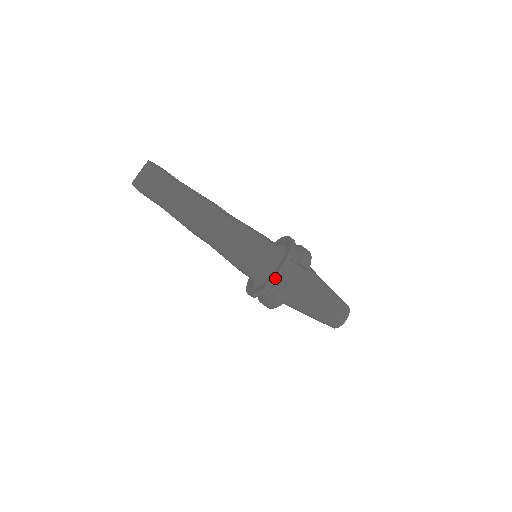
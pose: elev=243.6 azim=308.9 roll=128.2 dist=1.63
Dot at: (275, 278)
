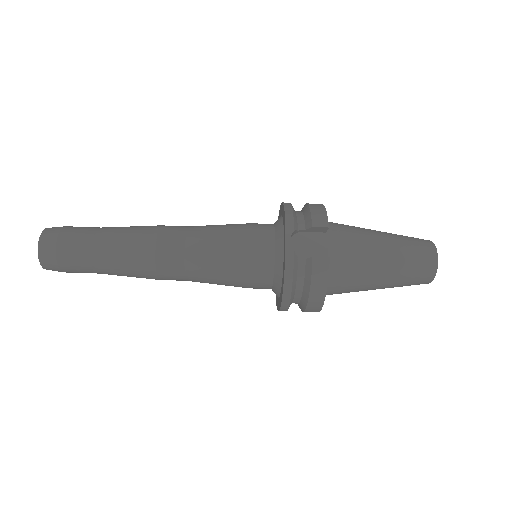
Dot at: (287, 269)
